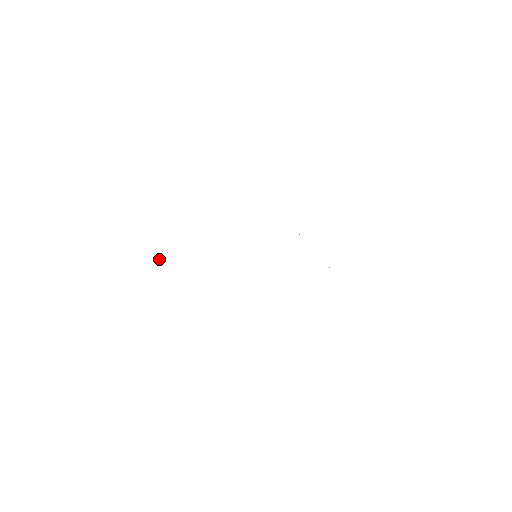
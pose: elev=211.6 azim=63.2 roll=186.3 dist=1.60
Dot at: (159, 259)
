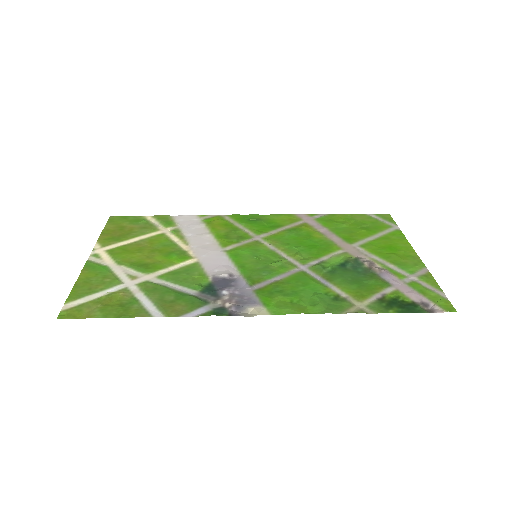
Dot at: (123, 292)
